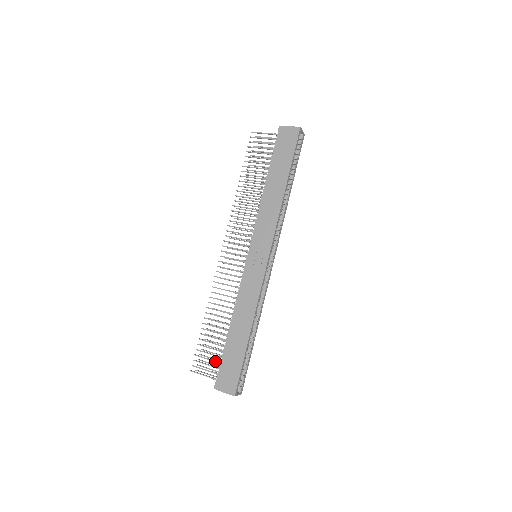
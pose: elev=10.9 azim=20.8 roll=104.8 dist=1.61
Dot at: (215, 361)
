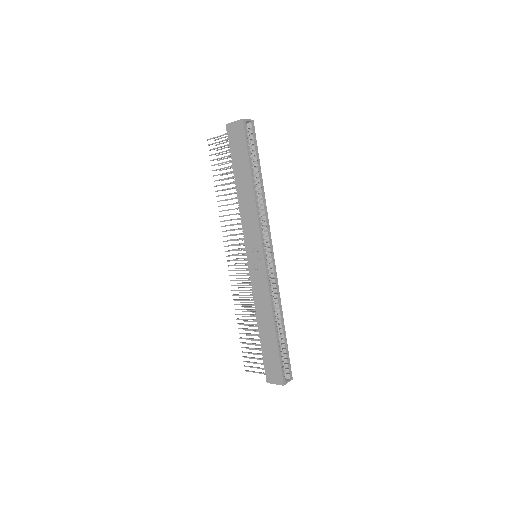
Dot at: occluded
